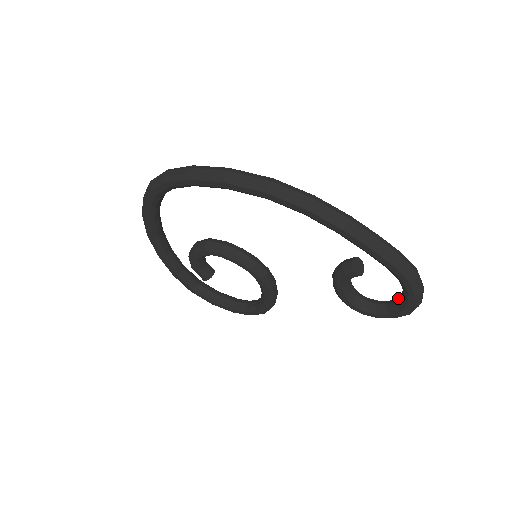
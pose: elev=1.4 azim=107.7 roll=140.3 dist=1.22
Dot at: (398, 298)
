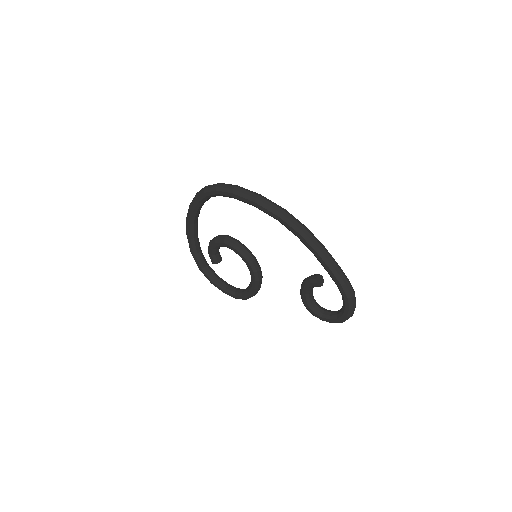
Dot at: occluded
